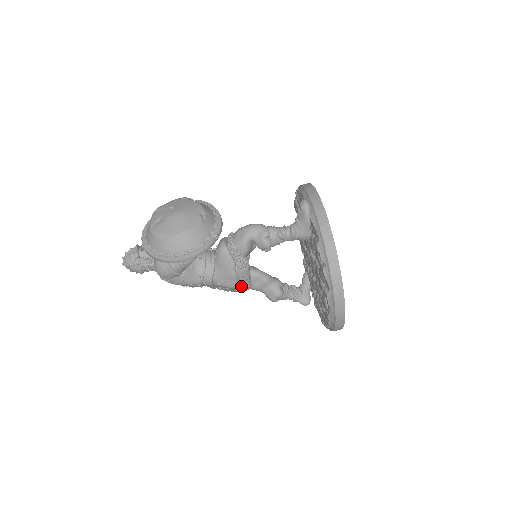
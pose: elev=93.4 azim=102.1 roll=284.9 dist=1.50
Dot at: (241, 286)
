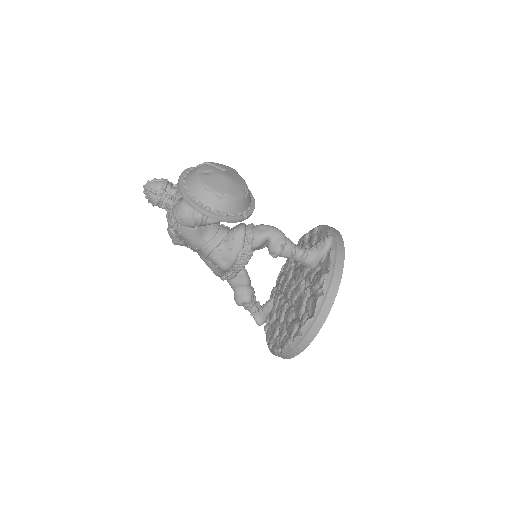
Dot at: (227, 272)
